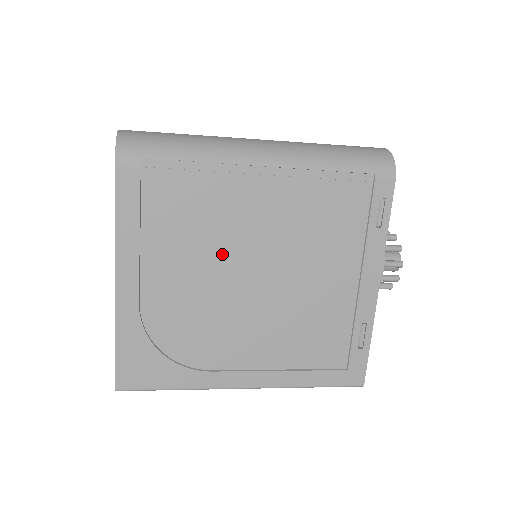
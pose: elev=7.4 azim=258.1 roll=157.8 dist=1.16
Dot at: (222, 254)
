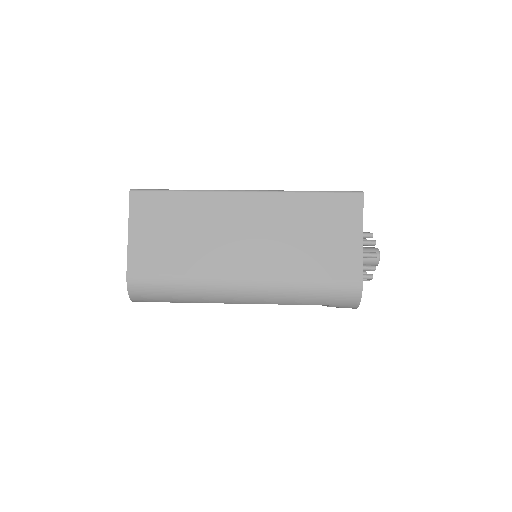
Dot at: occluded
